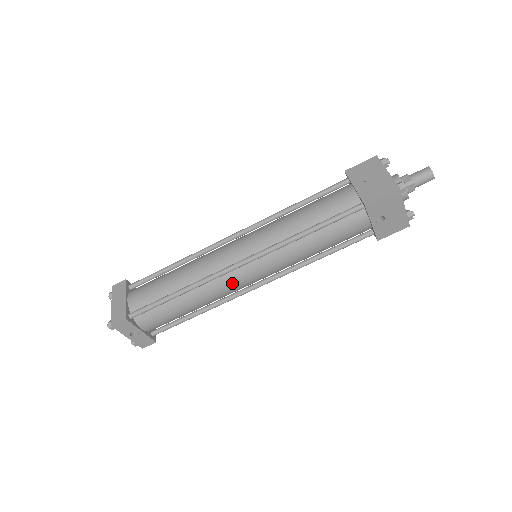
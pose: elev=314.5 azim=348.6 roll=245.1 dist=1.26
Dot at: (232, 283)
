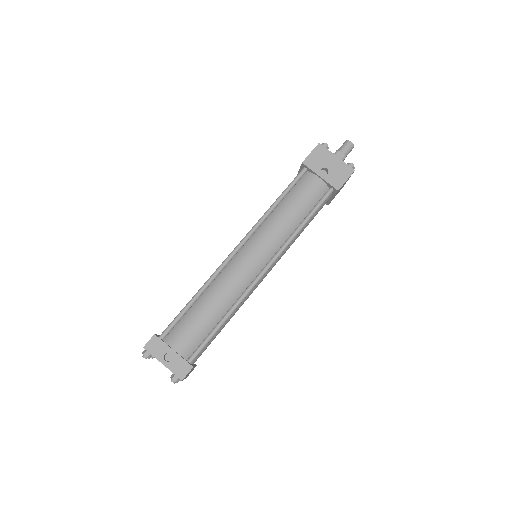
Dot at: (237, 270)
